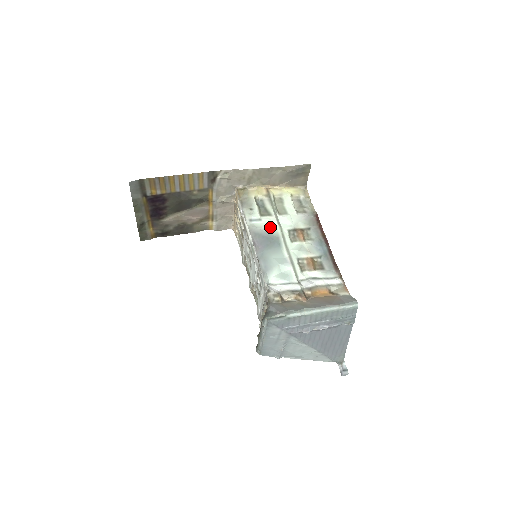
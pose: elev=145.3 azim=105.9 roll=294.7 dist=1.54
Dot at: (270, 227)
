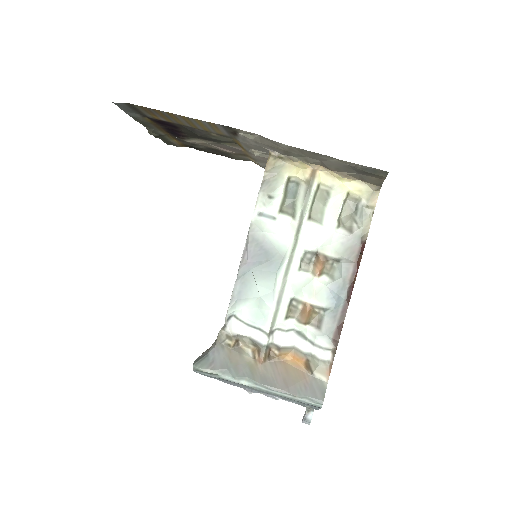
Dot at: (280, 237)
